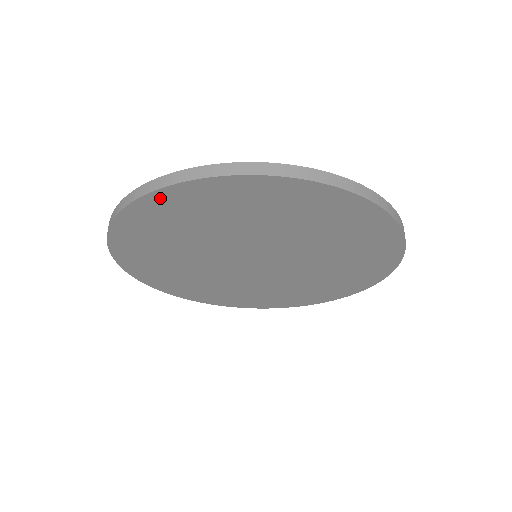
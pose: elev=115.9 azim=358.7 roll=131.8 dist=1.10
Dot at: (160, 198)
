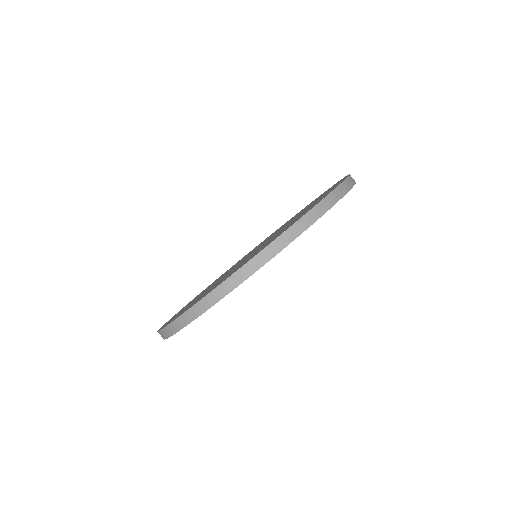
Dot at: occluded
